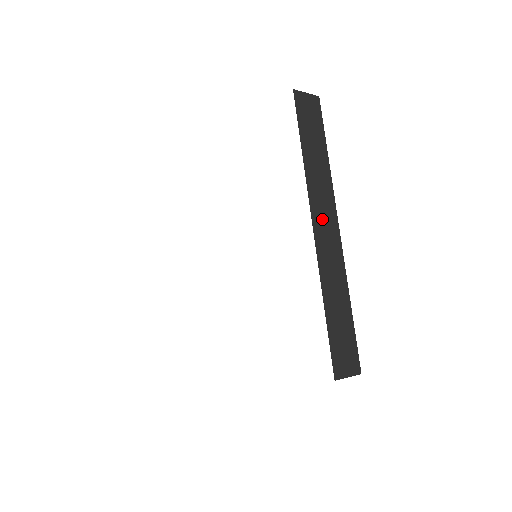
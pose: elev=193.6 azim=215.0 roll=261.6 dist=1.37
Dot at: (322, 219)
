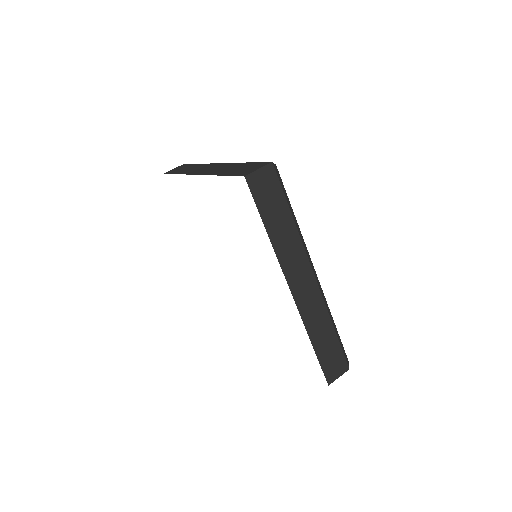
Dot at: (298, 279)
